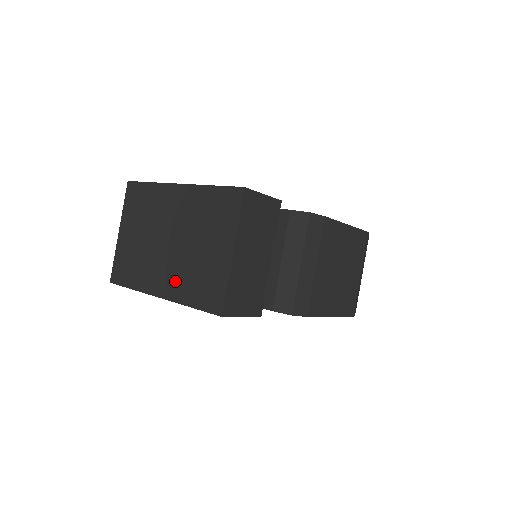
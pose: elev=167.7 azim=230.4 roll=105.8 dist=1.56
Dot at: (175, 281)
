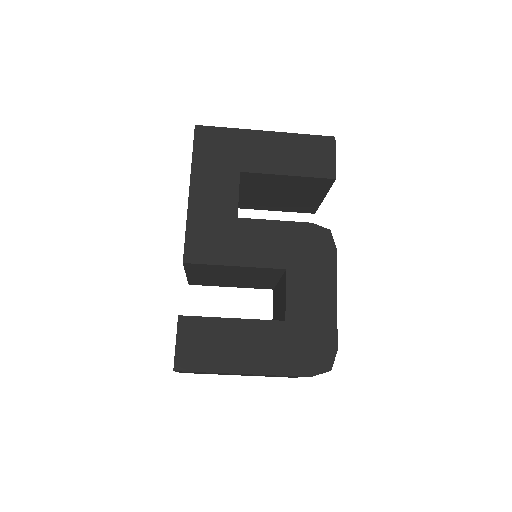
Dot at: occluded
